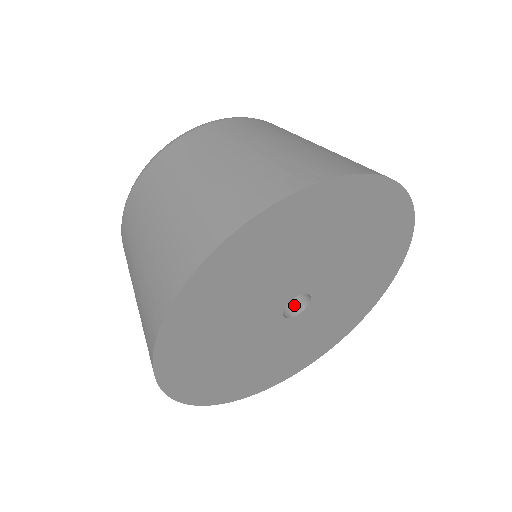
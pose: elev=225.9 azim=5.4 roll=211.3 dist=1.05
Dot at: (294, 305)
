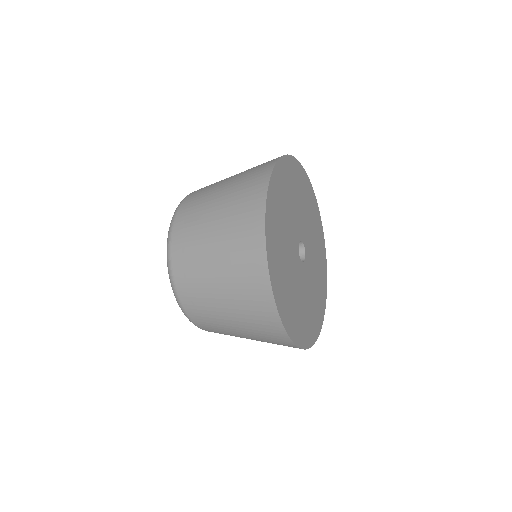
Dot at: occluded
